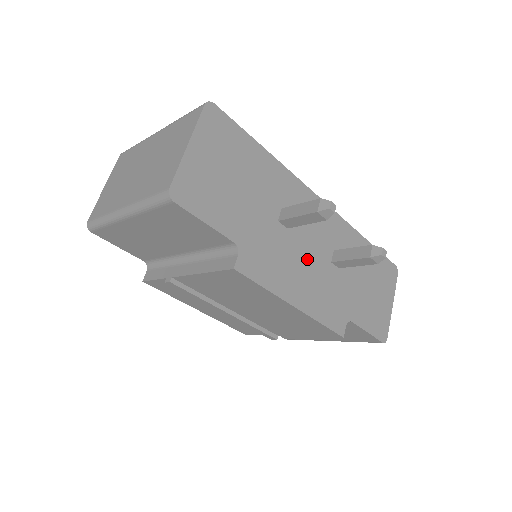
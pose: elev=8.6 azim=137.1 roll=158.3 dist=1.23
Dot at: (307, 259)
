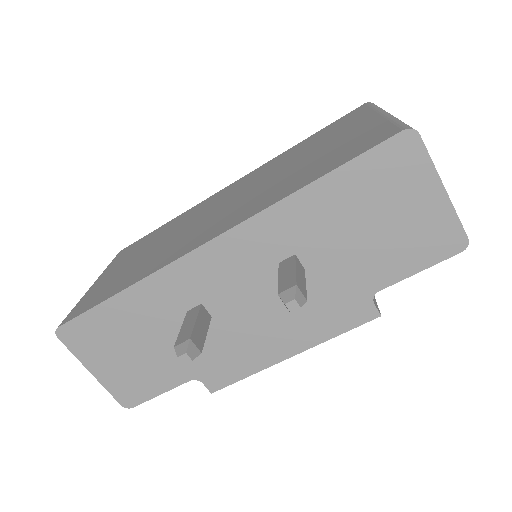
Dot at: (259, 311)
